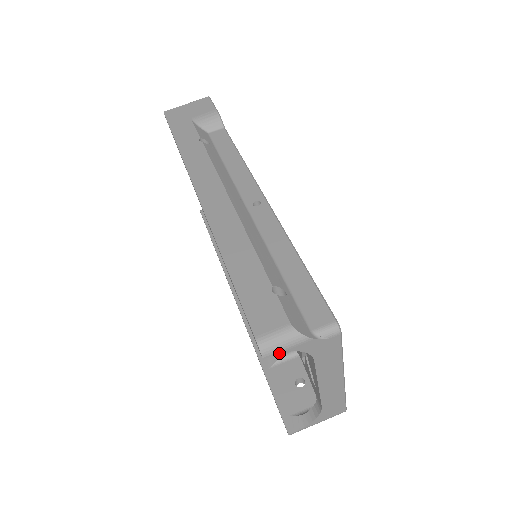
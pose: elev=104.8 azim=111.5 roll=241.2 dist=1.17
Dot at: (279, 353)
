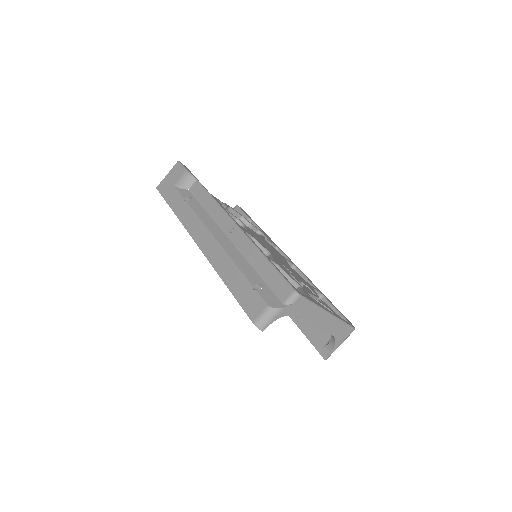
Dot at: occluded
